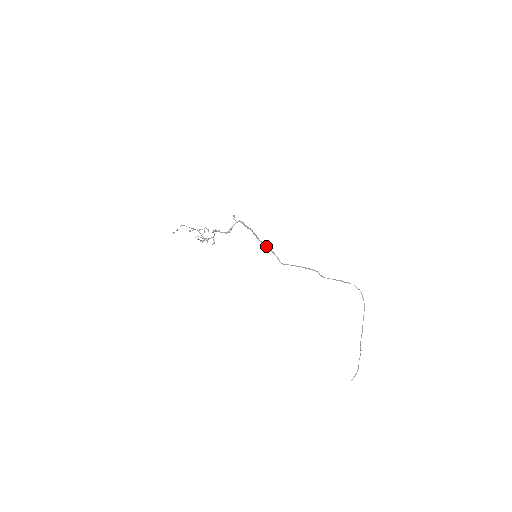
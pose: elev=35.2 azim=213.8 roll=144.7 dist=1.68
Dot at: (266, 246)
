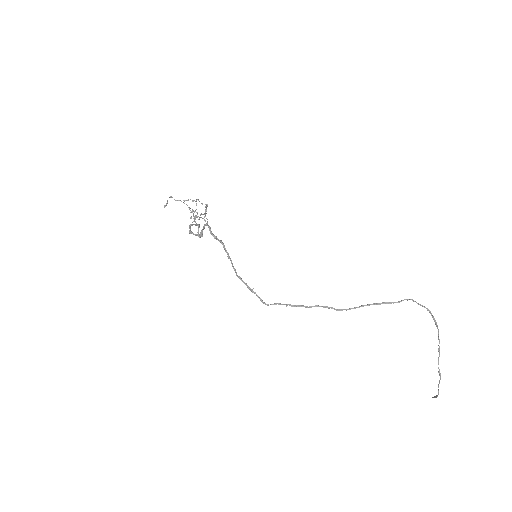
Dot at: occluded
